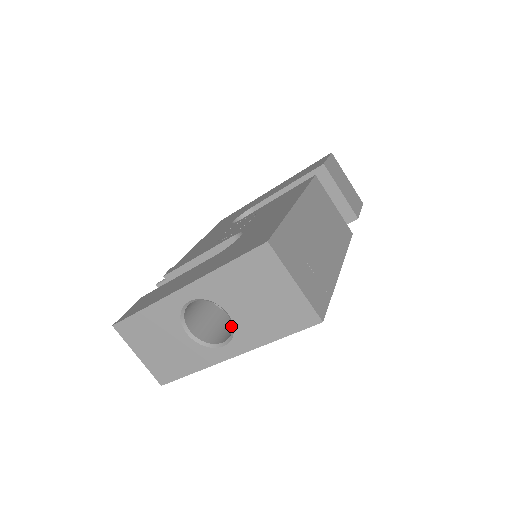
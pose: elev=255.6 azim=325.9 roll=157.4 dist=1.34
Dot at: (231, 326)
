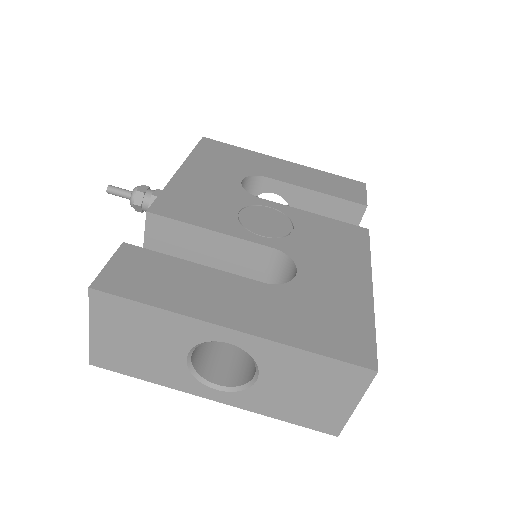
Dot at: (223, 356)
